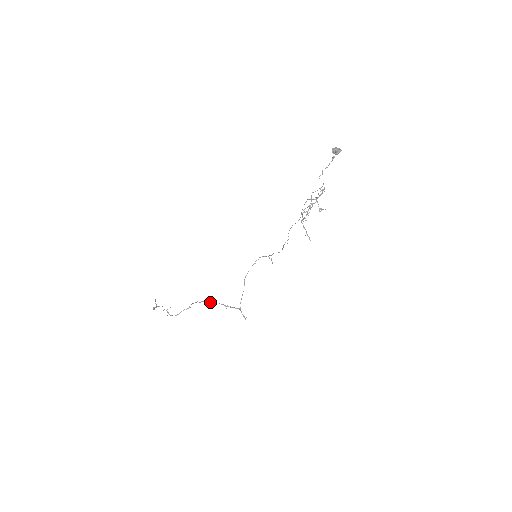
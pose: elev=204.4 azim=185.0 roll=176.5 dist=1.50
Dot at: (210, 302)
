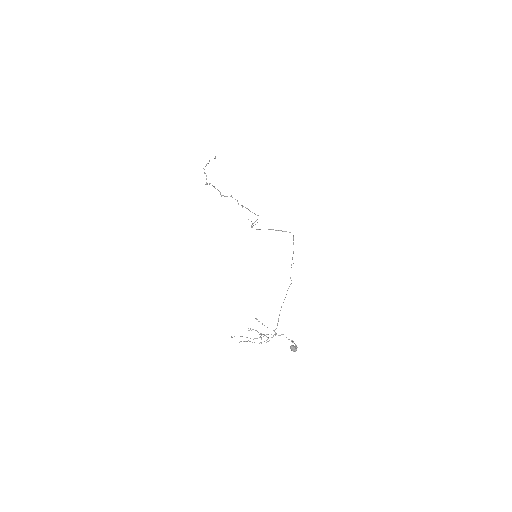
Dot at: (238, 204)
